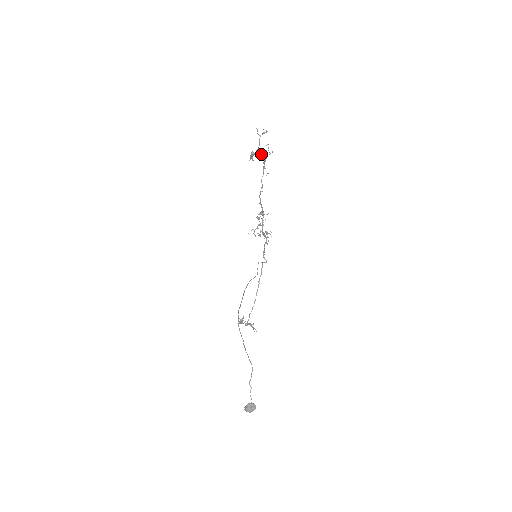
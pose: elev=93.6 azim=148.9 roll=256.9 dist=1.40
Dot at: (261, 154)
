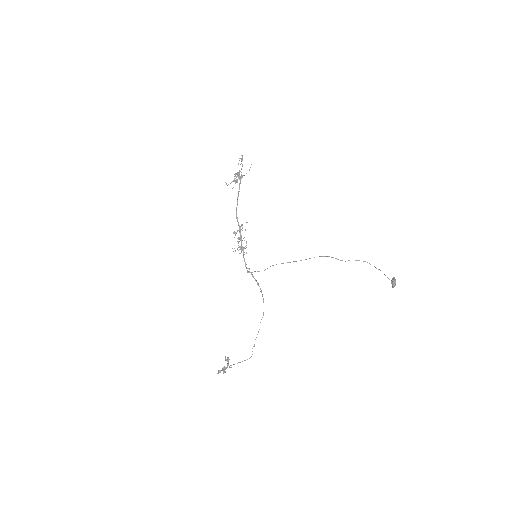
Dot at: (240, 176)
